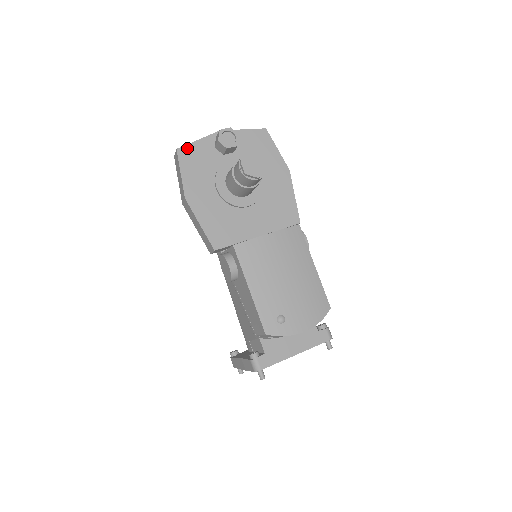
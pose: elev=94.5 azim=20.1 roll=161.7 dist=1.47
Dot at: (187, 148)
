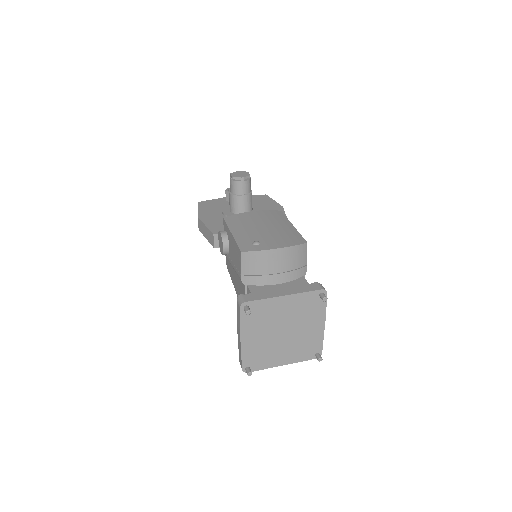
Dot at: (206, 202)
